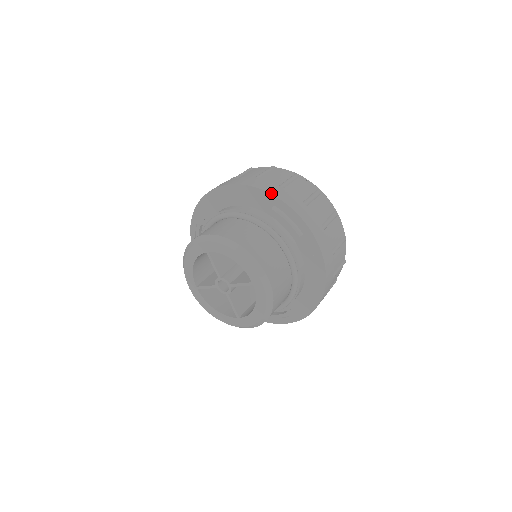
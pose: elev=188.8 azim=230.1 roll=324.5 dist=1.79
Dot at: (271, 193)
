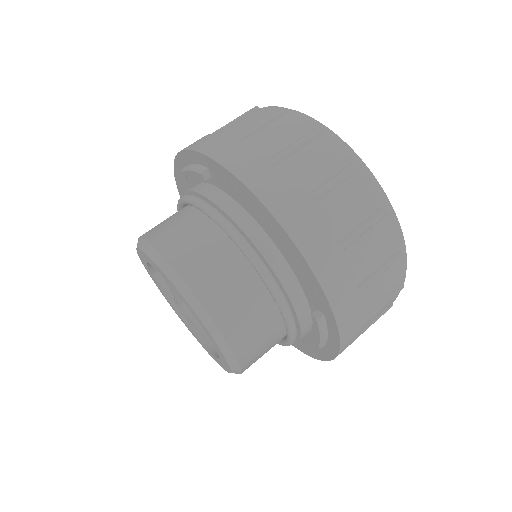
Dot at: (176, 157)
